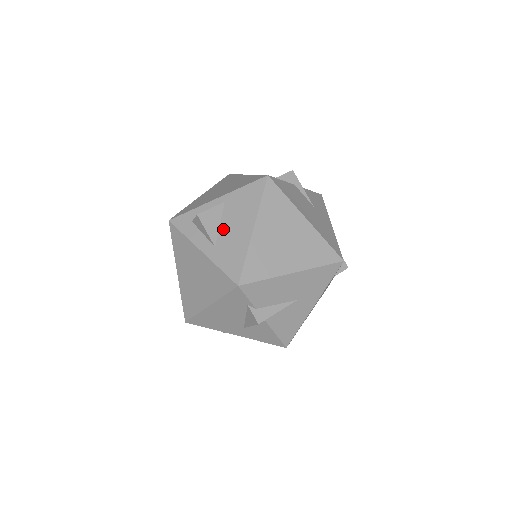
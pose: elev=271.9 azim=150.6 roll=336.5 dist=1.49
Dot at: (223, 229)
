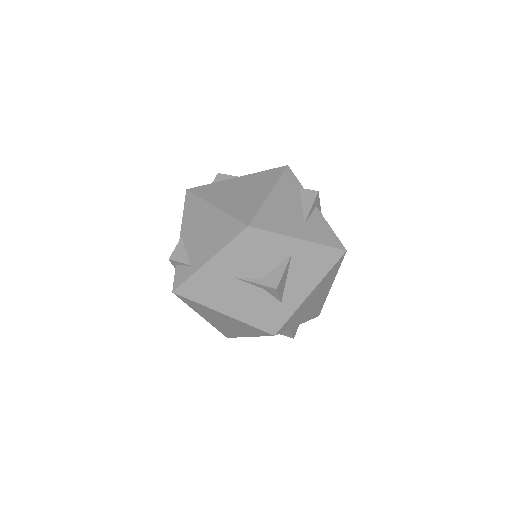
Dot at: occluded
